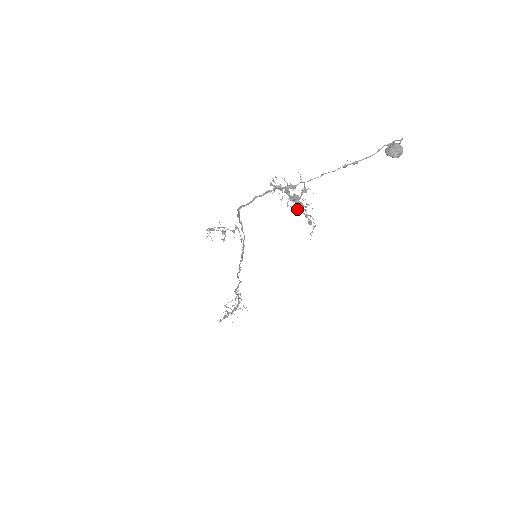
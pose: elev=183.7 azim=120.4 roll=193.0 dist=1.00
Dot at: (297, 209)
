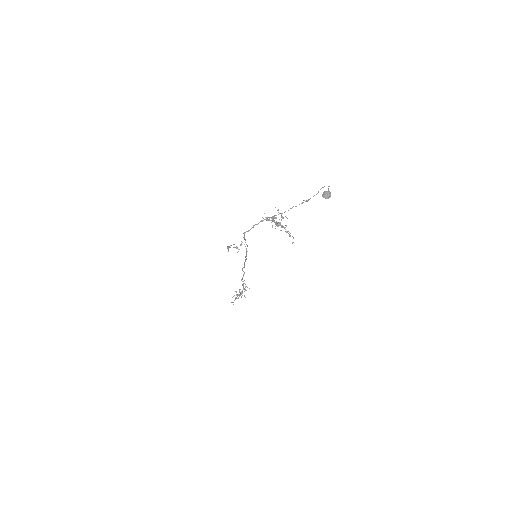
Dot at: occluded
